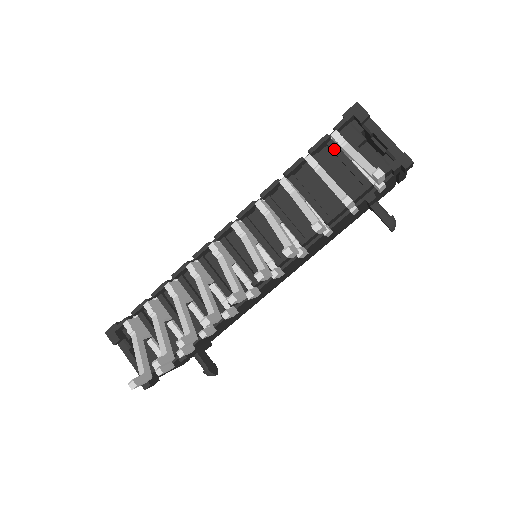
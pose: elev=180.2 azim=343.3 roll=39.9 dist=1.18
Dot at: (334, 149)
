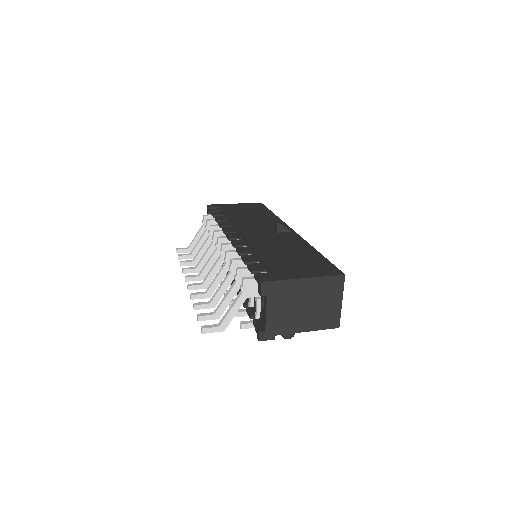
Dot at: occluded
